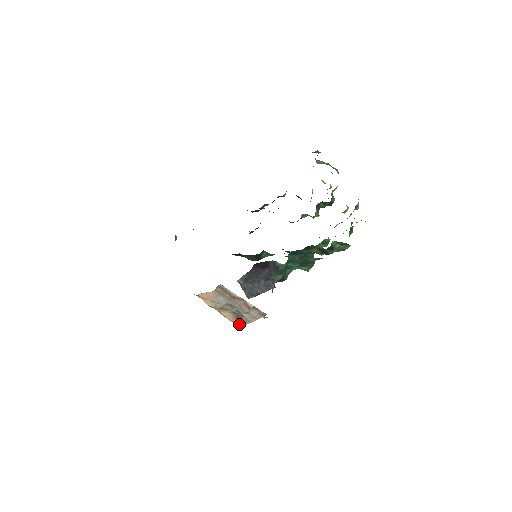
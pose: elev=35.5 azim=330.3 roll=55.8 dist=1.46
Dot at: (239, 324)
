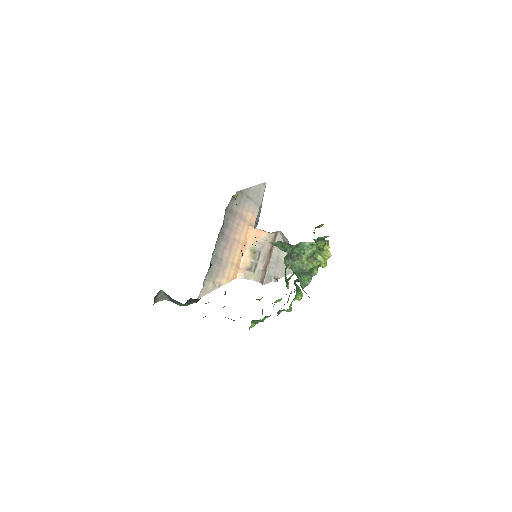
Dot at: (241, 276)
